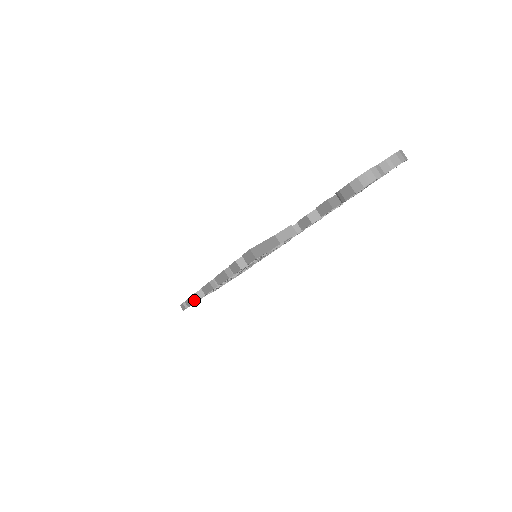
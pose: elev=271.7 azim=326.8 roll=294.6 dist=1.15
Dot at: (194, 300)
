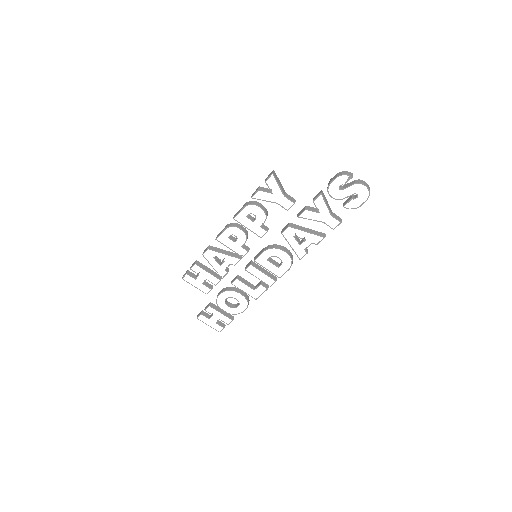
Dot at: (198, 264)
